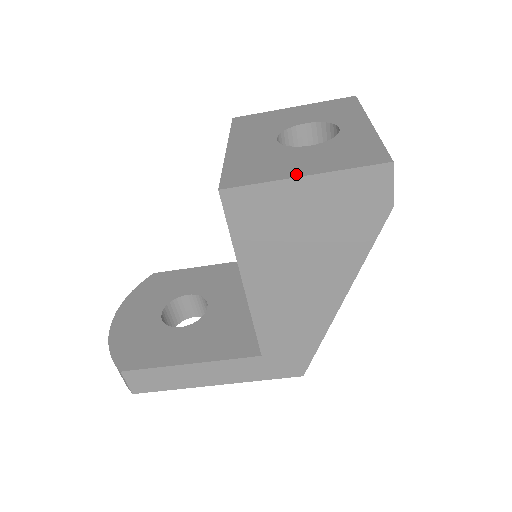
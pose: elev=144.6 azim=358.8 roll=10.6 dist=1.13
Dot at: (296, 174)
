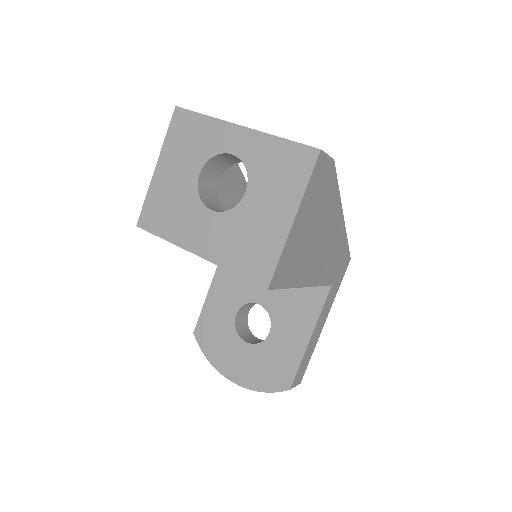
Dot at: (287, 225)
